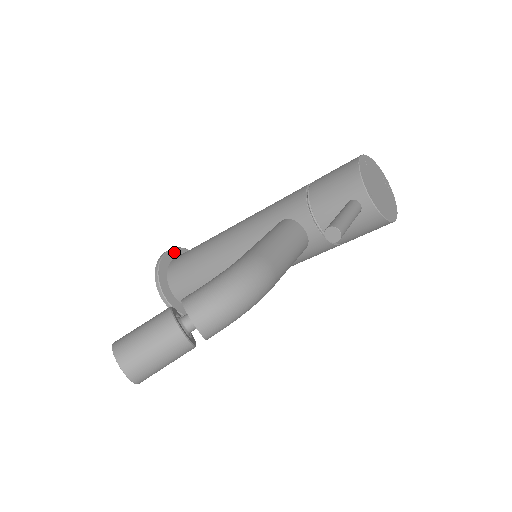
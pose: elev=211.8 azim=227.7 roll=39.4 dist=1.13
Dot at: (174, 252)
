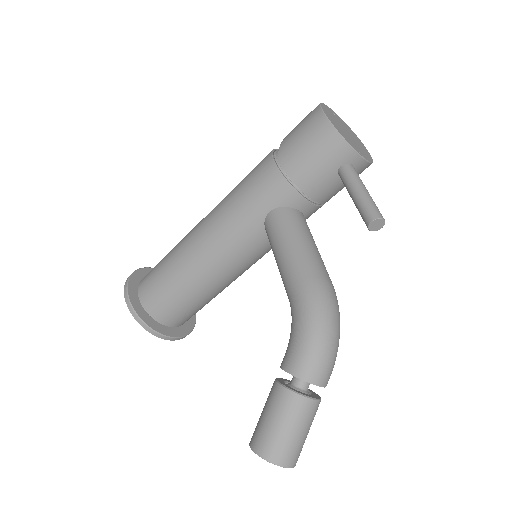
Dot at: (131, 285)
